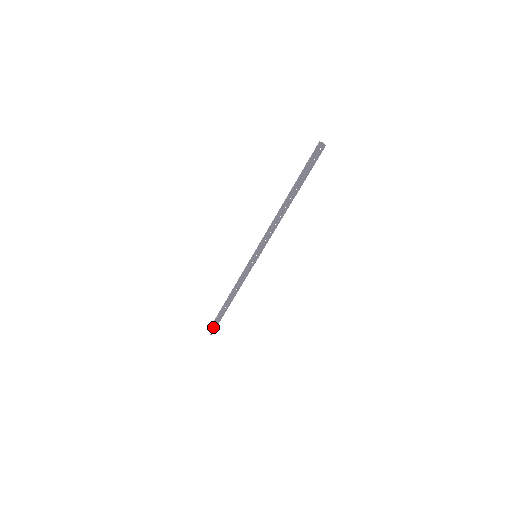
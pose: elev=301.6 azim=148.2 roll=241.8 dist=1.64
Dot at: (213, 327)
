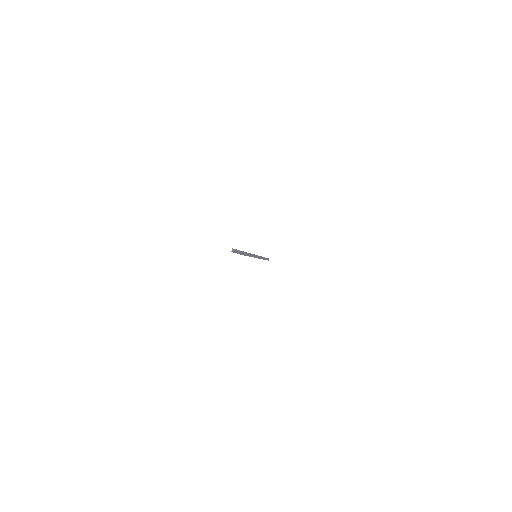
Dot at: occluded
